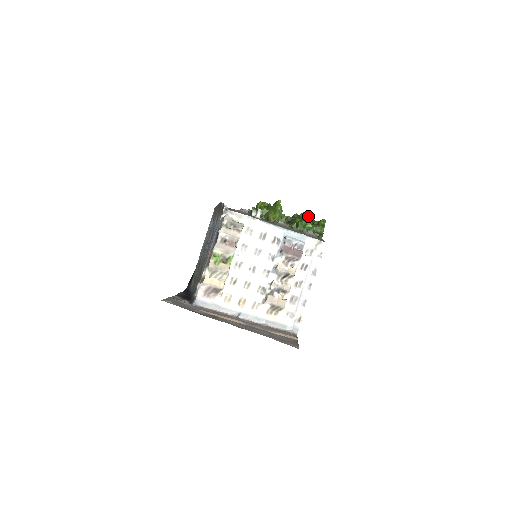
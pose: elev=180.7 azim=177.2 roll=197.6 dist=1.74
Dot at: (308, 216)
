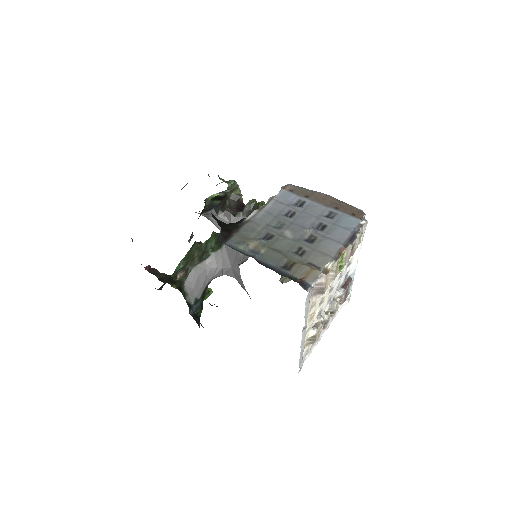
Dot at: occluded
